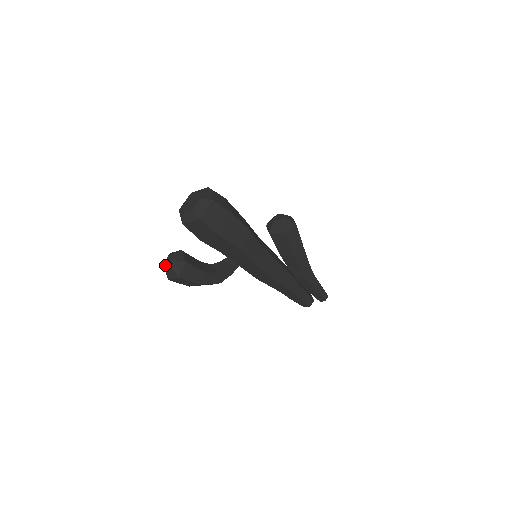
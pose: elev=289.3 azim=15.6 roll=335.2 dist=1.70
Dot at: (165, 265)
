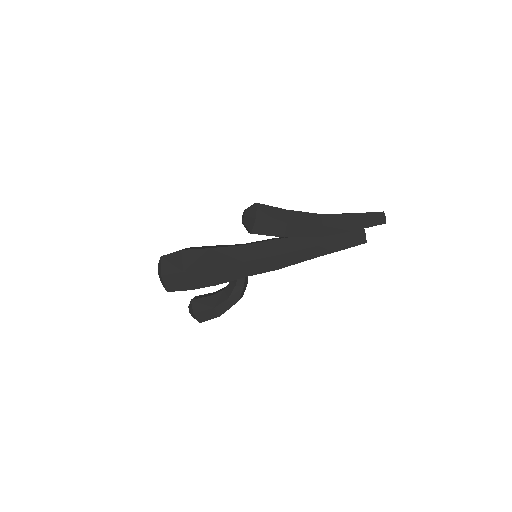
Dot at: occluded
